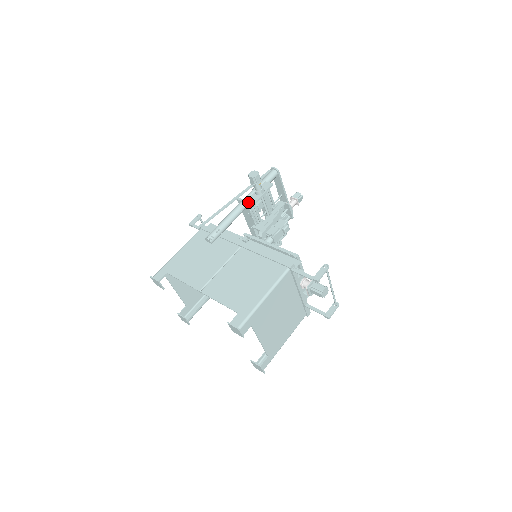
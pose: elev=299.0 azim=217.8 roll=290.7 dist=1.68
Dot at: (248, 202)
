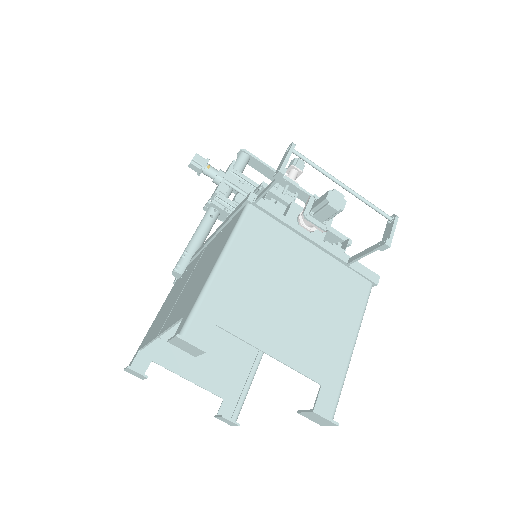
Dot at: (212, 200)
